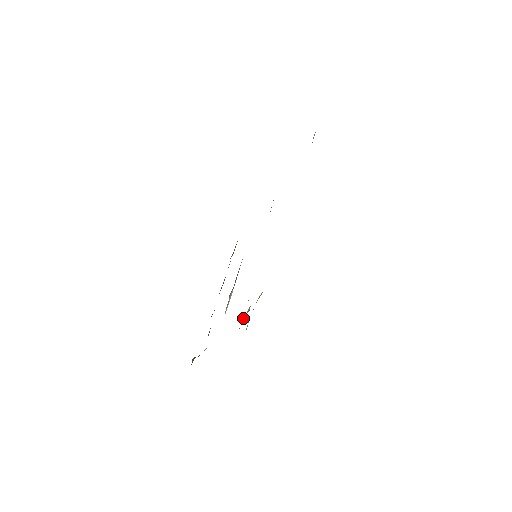
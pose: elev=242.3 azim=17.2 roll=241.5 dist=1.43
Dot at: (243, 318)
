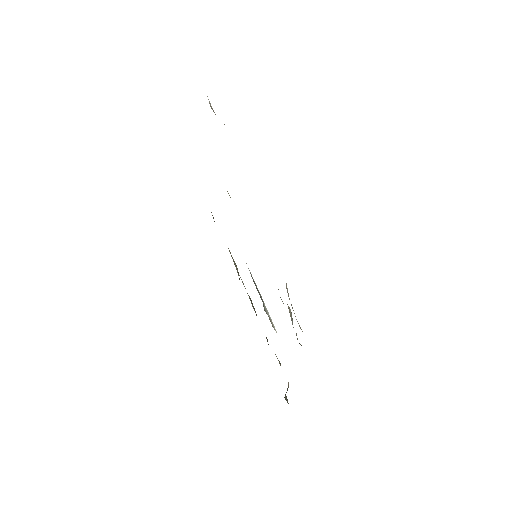
Dot at: occluded
